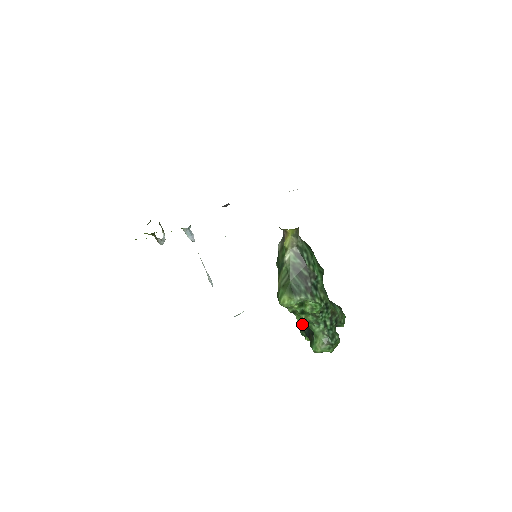
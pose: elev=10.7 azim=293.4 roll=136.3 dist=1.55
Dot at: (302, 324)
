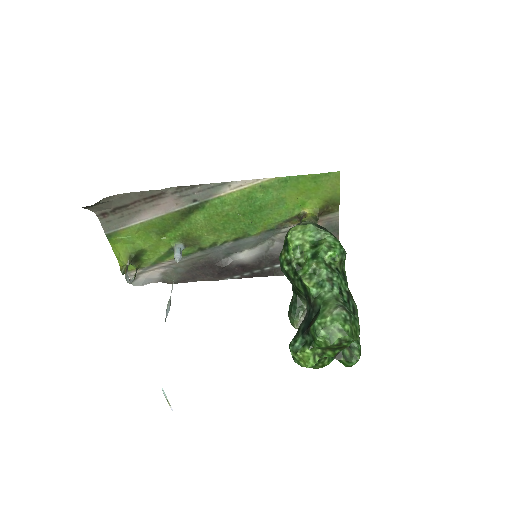
Dot at: occluded
